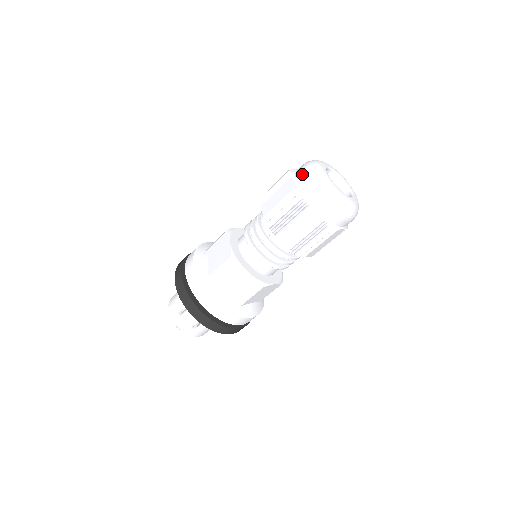
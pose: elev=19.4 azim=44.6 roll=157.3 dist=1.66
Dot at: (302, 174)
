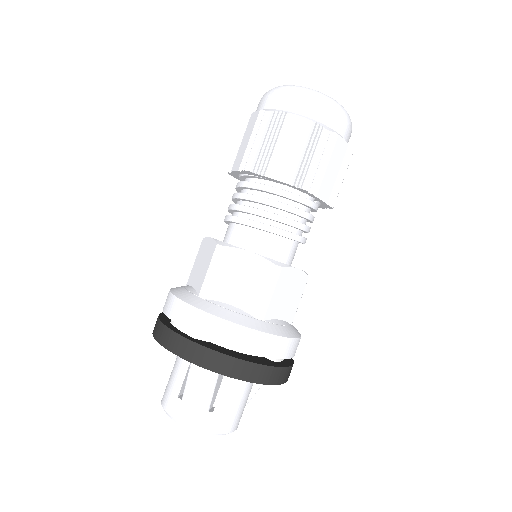
Dot at: (261, 100)
